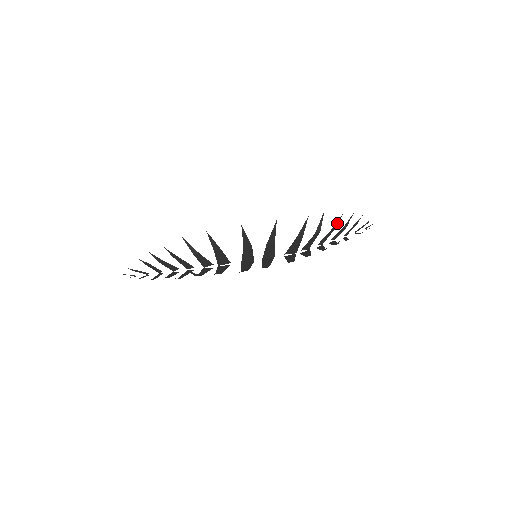
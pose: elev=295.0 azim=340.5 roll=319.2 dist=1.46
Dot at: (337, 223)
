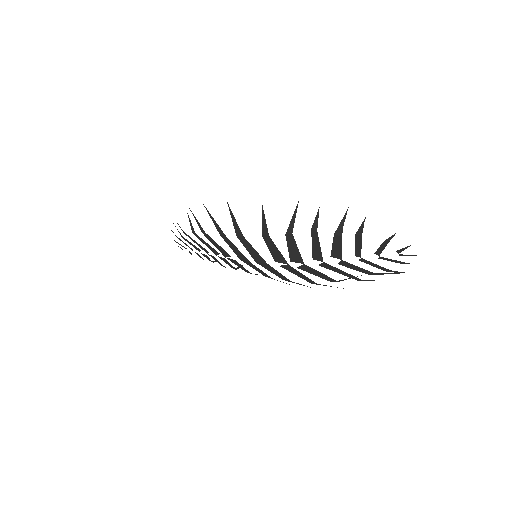
Dot at: (316, 224)
